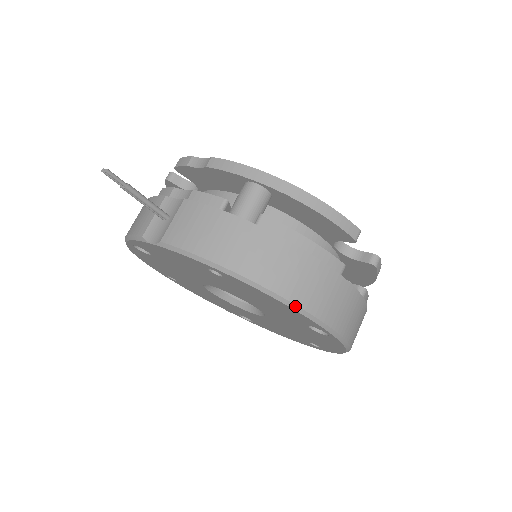
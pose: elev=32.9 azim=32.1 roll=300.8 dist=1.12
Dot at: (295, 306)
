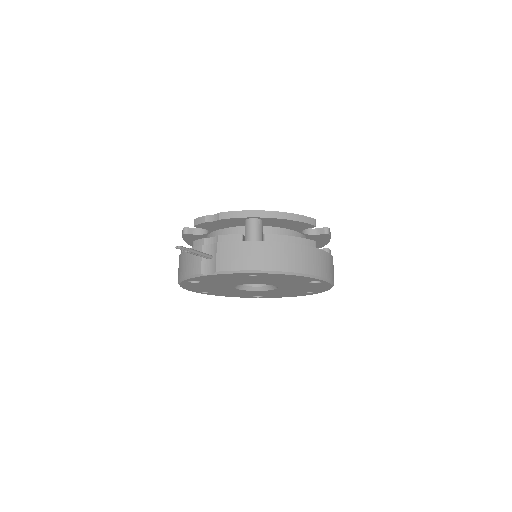
Dot at: (302, 274)
